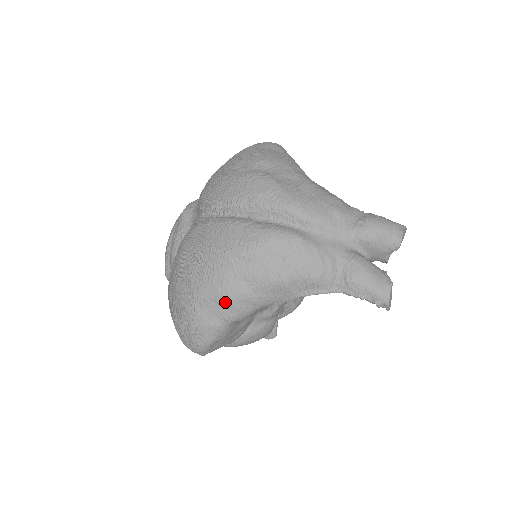
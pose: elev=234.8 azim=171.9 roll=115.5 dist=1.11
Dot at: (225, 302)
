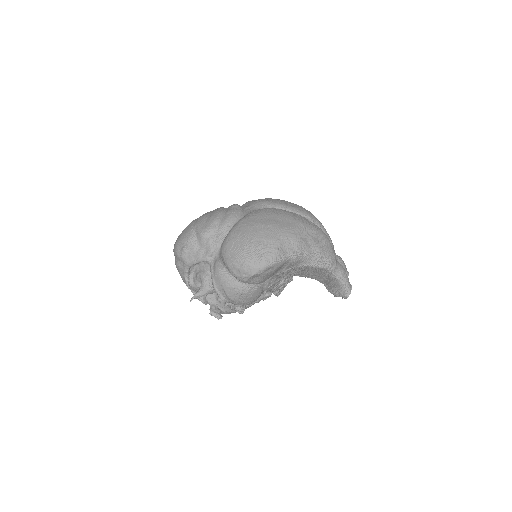
Dot at: (296, 244)
